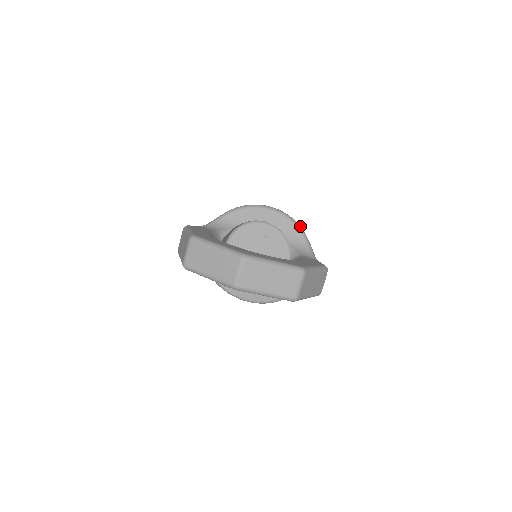
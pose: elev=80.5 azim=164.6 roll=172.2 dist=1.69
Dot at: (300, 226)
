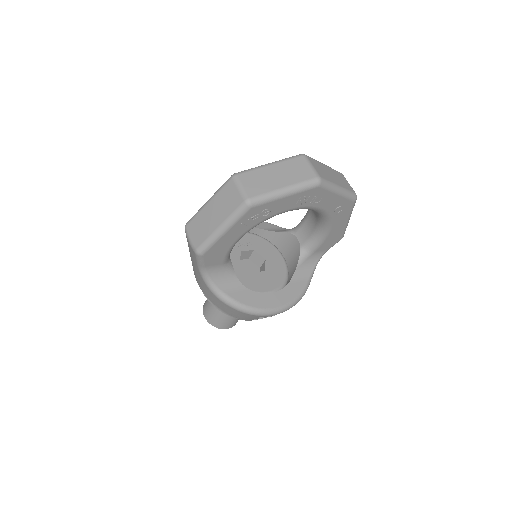
Dot at: occluded
